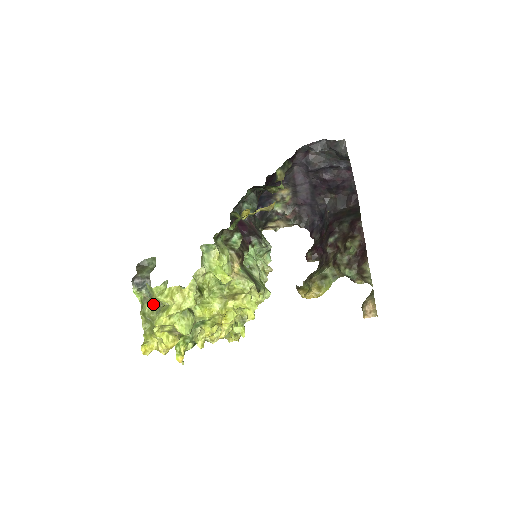
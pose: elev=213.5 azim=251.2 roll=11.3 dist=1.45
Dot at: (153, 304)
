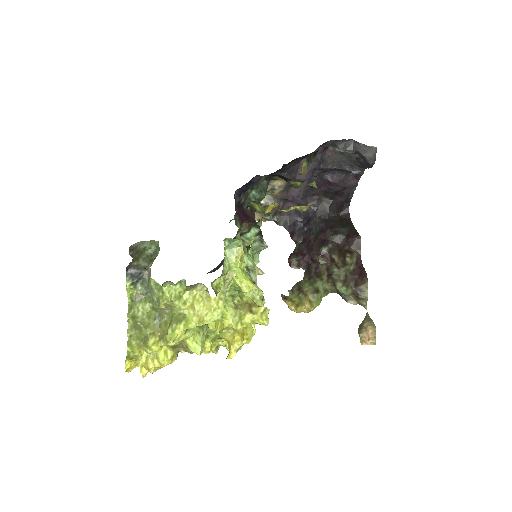
Dot at: (152, 306)
